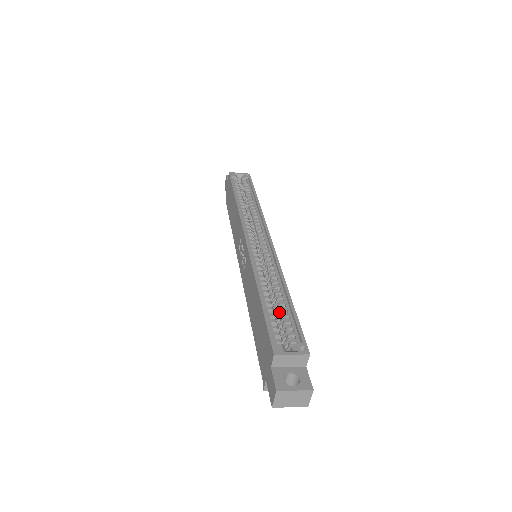
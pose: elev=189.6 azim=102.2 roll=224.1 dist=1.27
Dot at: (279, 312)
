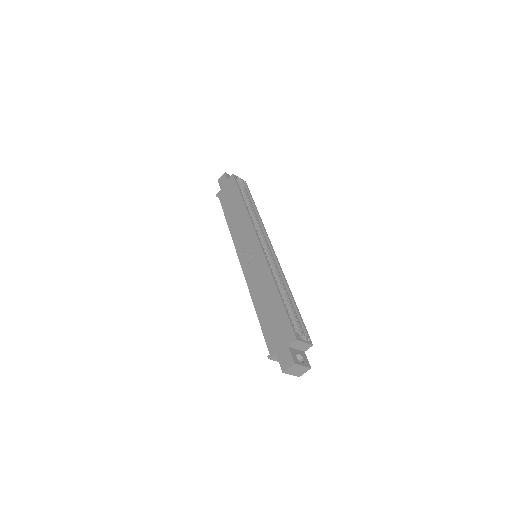
Dot at: (287, 309)
